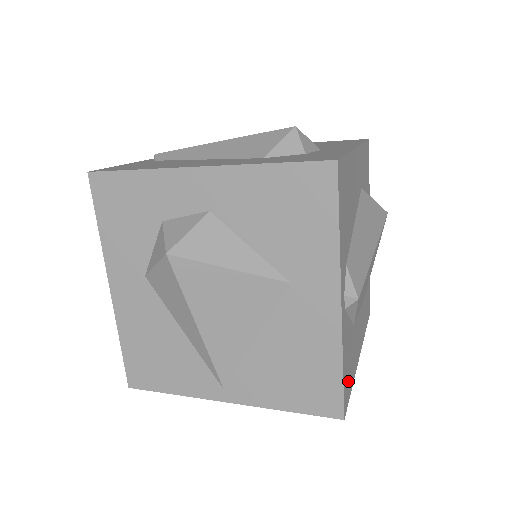
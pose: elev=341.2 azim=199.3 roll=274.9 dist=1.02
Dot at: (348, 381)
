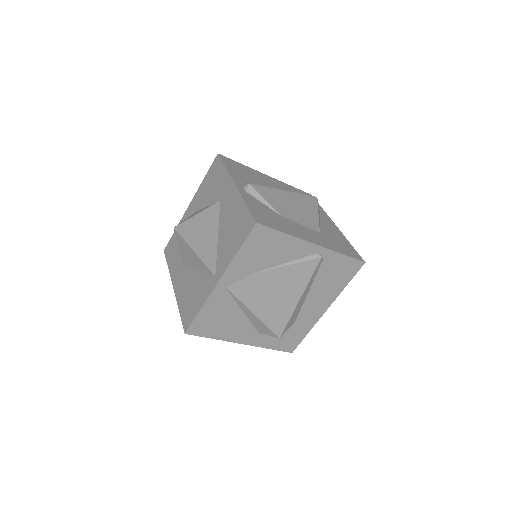
Dot at: (267, 220)
